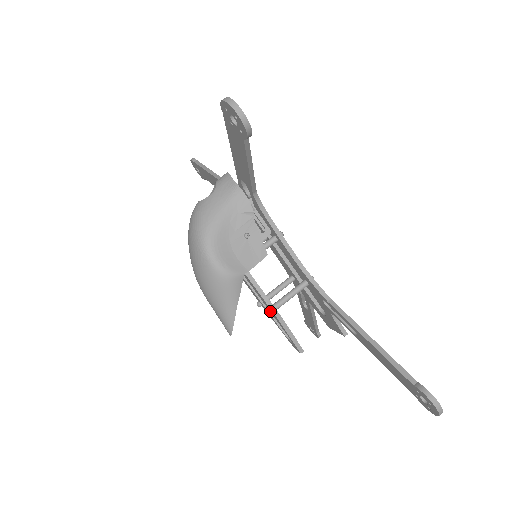
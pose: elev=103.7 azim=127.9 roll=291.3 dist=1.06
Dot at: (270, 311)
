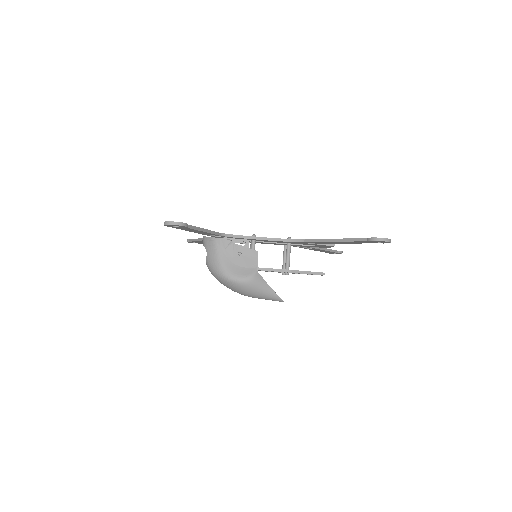
Dot at: (287, 273)
